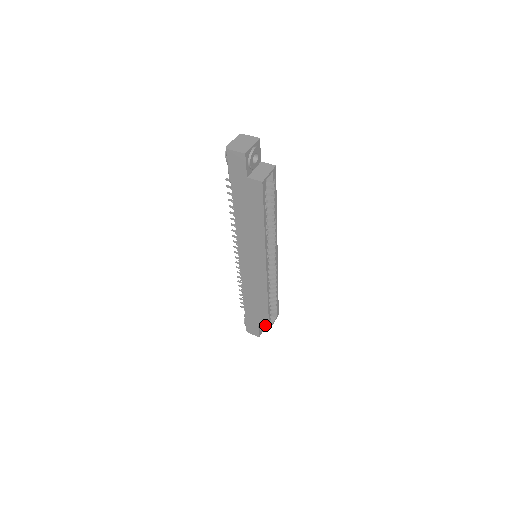
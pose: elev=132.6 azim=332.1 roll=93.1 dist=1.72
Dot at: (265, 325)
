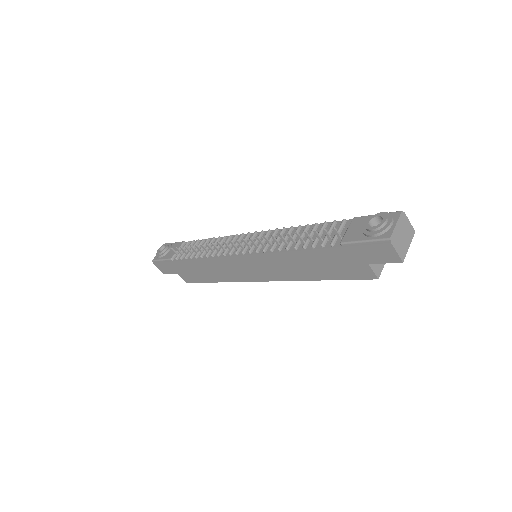
Dot at: (188, 279)
